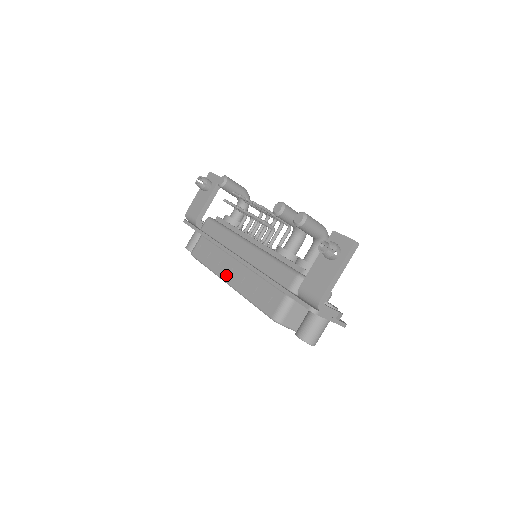
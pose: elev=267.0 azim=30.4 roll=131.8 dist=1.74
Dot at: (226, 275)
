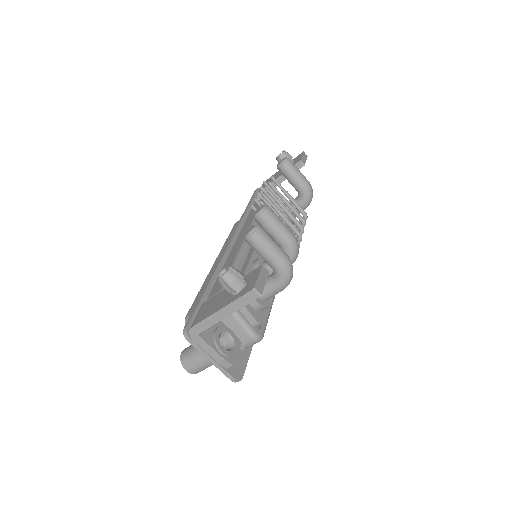
Dot at: (219, 256)
